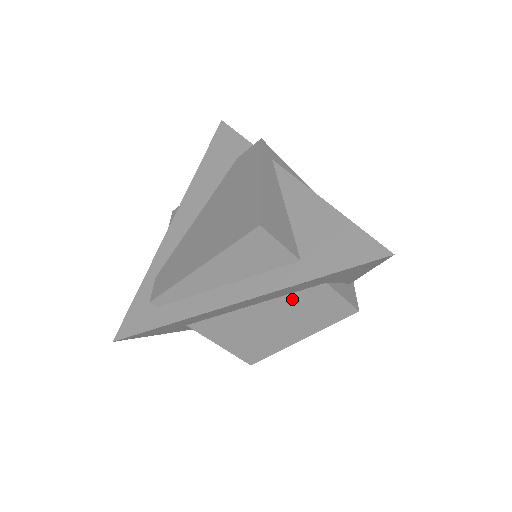
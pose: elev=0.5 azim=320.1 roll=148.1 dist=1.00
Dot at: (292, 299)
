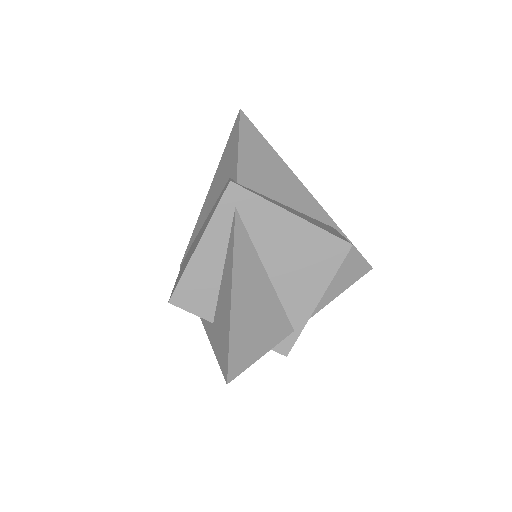
Dot at: occluded
